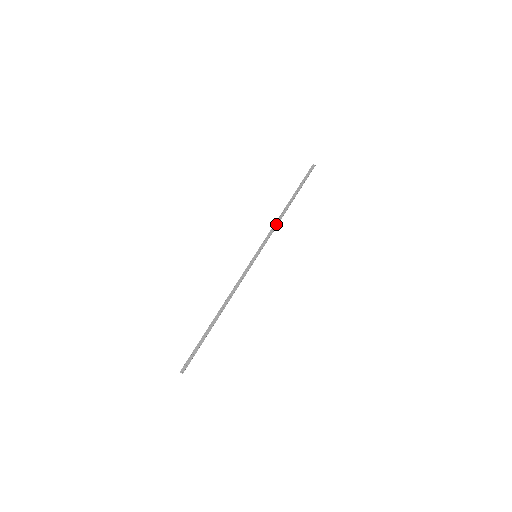
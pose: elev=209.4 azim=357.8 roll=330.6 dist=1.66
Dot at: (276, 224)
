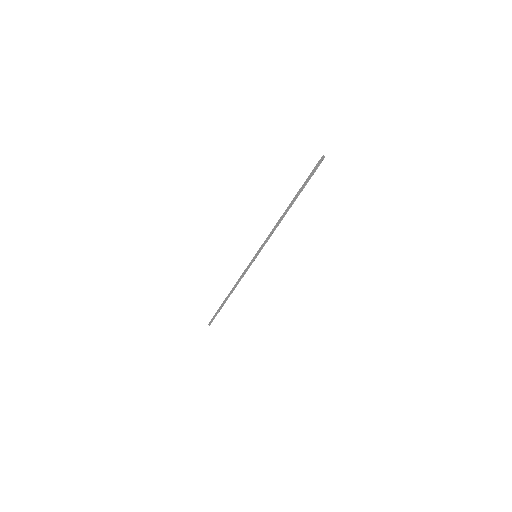
Dot at: (274, 228)
